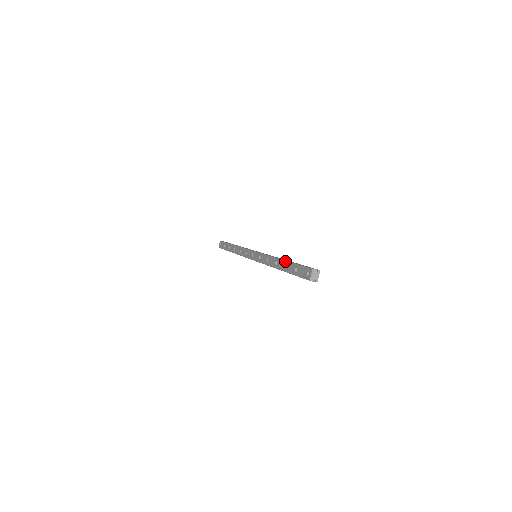
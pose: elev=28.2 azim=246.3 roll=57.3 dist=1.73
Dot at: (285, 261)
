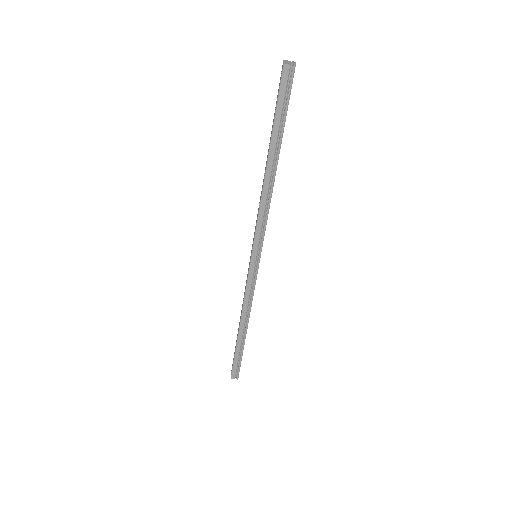
Dot at: occluded
